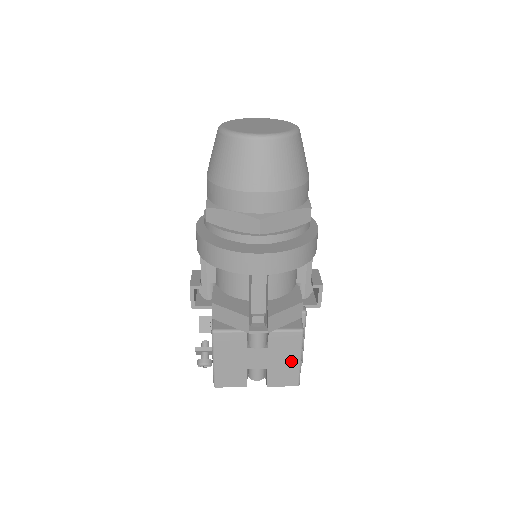
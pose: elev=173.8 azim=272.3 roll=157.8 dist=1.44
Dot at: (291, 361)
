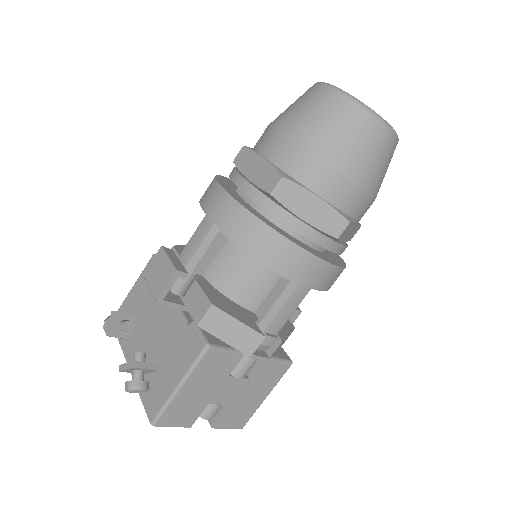
Dot at: (257, 398)
